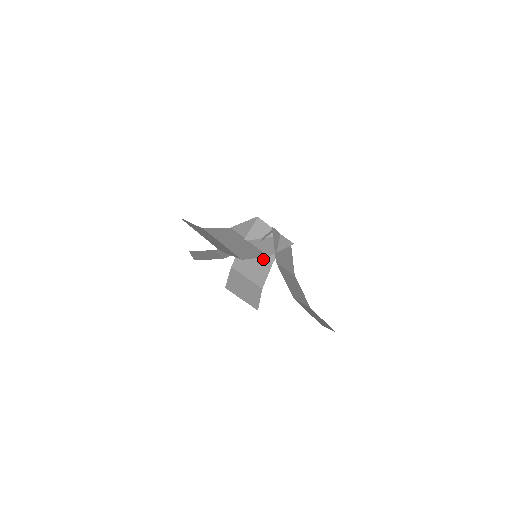
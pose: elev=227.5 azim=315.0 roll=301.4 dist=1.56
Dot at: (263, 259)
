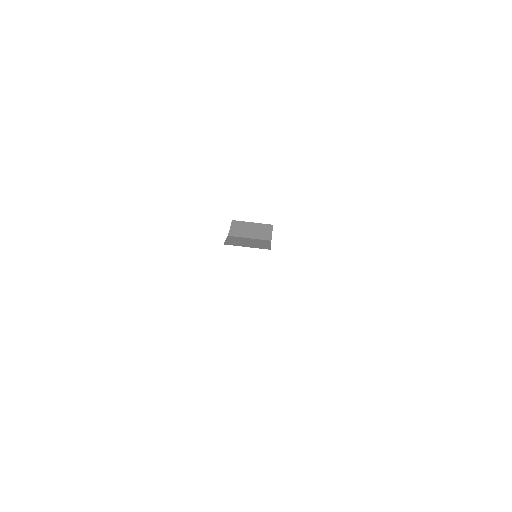
Dot at: (258, 240)
